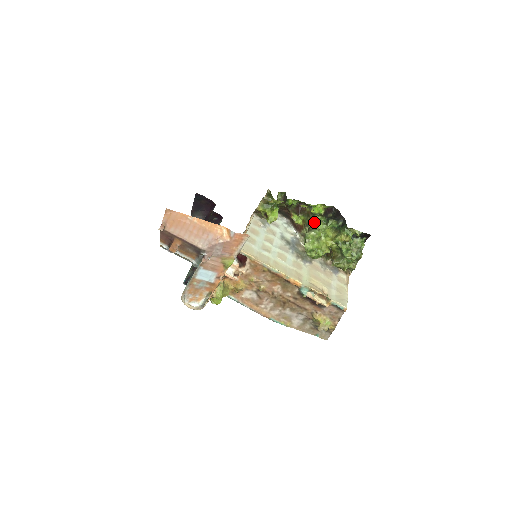
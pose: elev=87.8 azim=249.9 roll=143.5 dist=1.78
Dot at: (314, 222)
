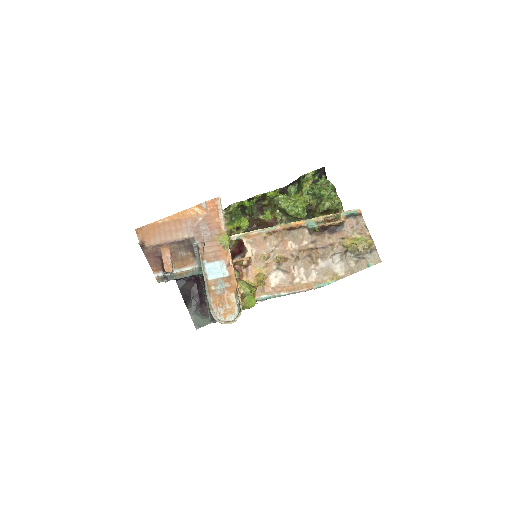
Dot at: occluded
